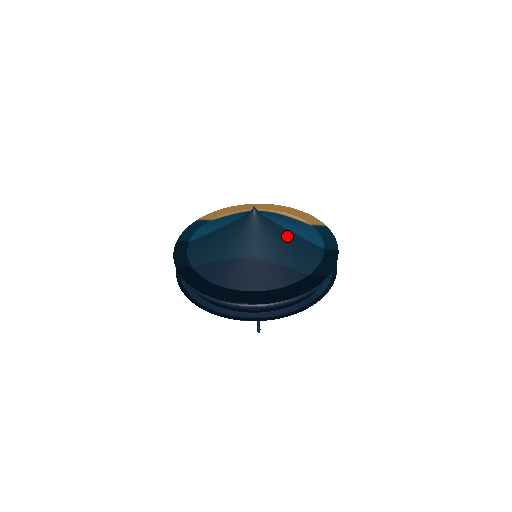
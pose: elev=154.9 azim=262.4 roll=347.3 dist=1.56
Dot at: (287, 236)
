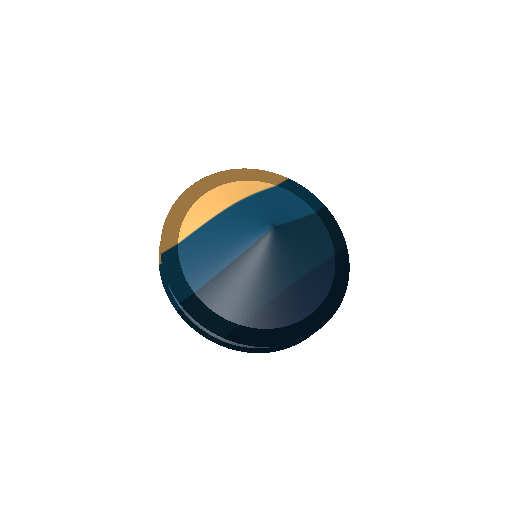
Dot at: (301, 229)
